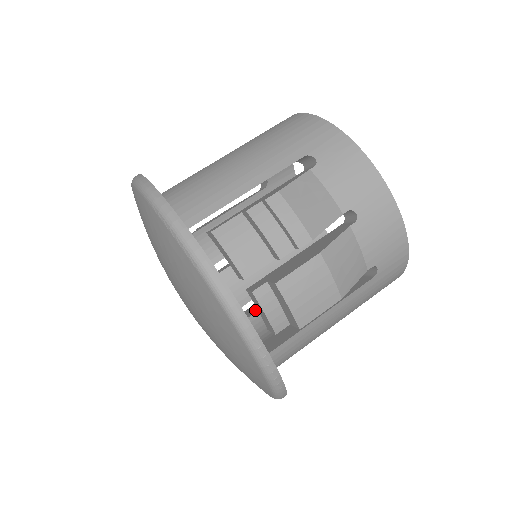
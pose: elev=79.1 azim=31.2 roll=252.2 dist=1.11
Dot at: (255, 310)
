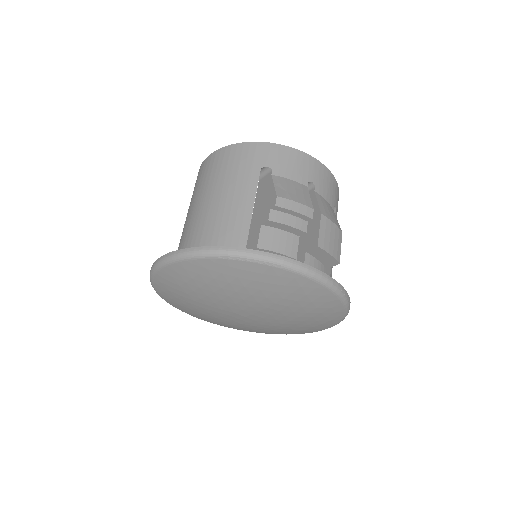
Dot at: occluded
